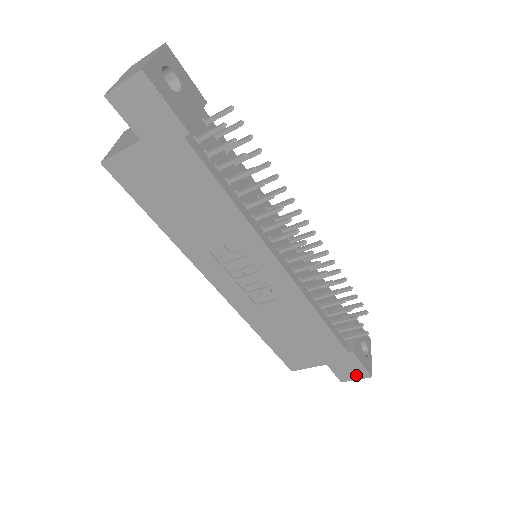
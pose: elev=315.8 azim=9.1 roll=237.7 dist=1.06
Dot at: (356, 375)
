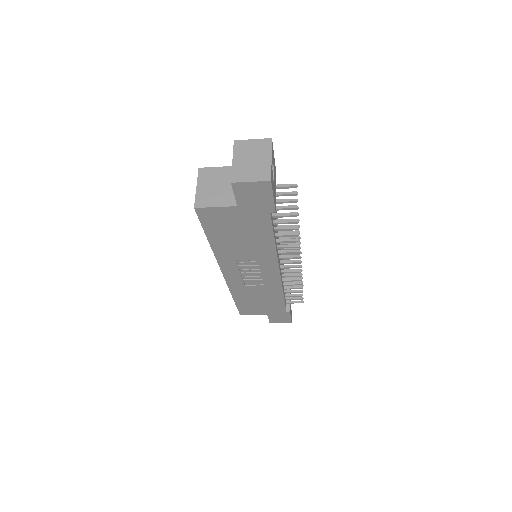
Dot at: (282, 321)
